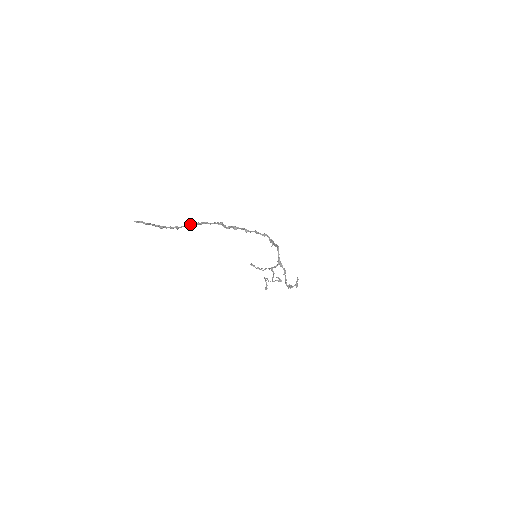
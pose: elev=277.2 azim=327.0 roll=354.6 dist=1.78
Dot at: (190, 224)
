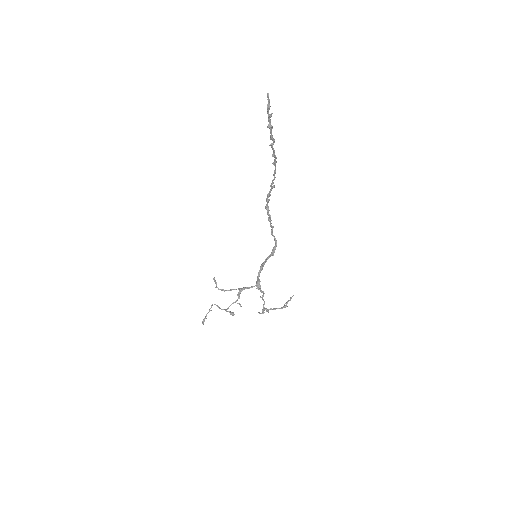
Dot at: (274, 154)
